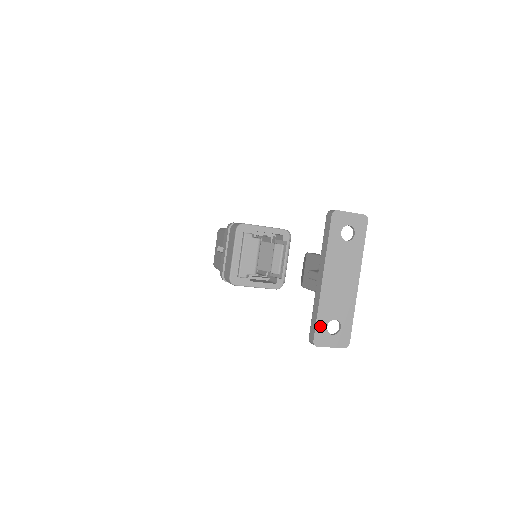
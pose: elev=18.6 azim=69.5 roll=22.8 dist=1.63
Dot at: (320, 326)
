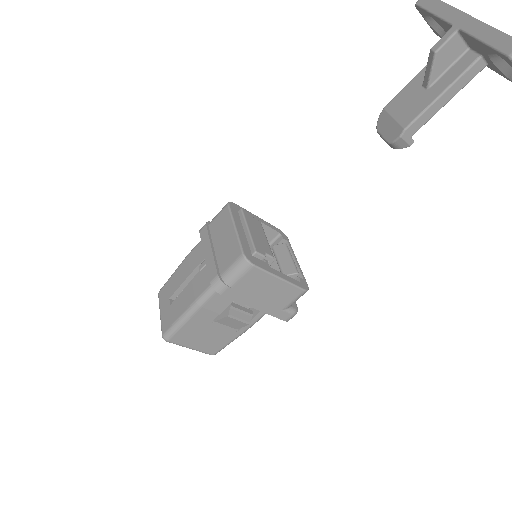
Dot at: (510, 40)
